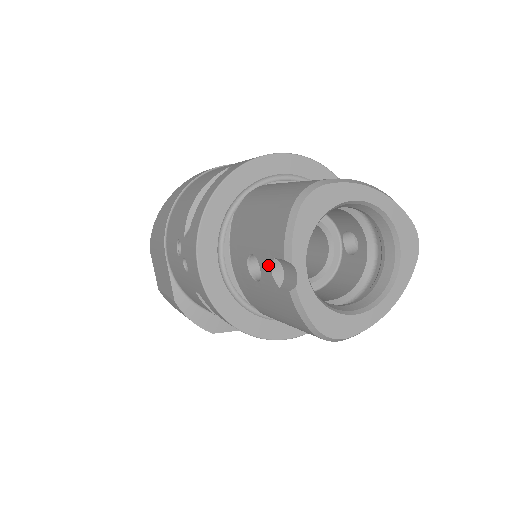
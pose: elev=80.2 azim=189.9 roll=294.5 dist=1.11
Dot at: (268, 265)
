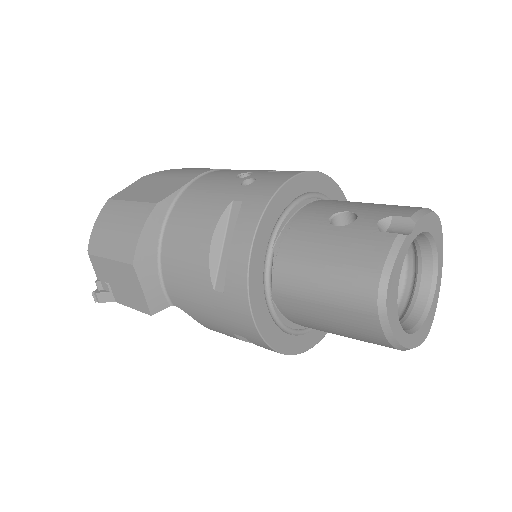
Dot at: (376, 217)
